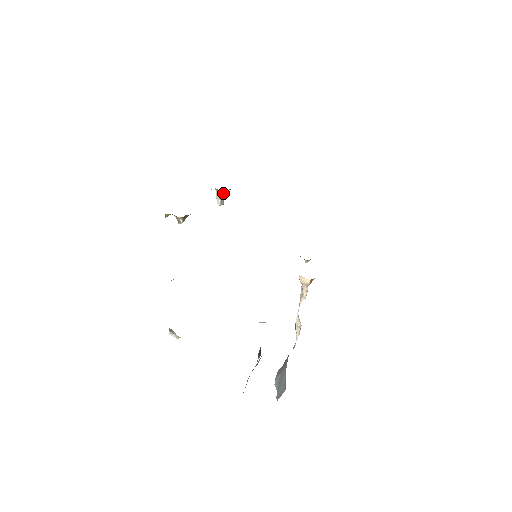
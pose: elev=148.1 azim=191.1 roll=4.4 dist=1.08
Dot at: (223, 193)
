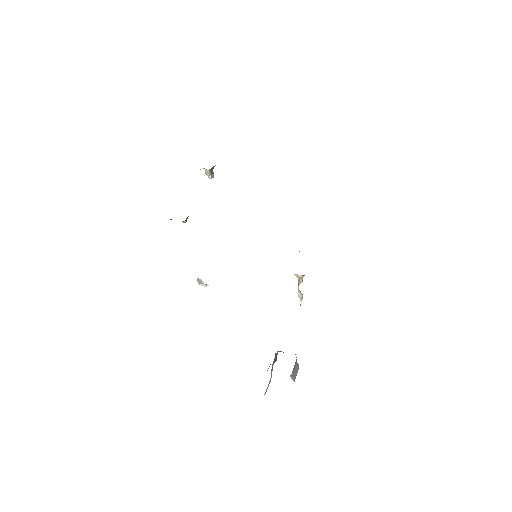
Dot at: (211, 169)
